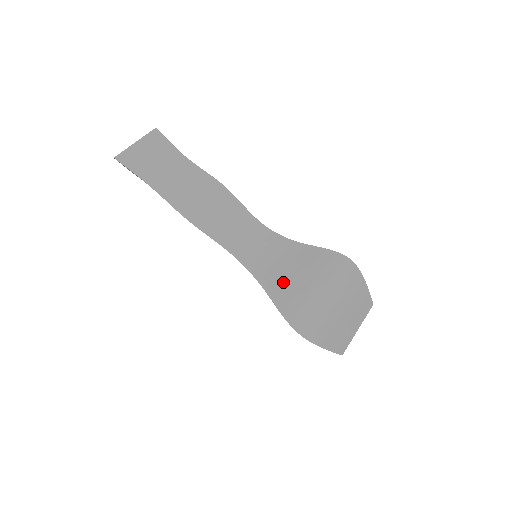
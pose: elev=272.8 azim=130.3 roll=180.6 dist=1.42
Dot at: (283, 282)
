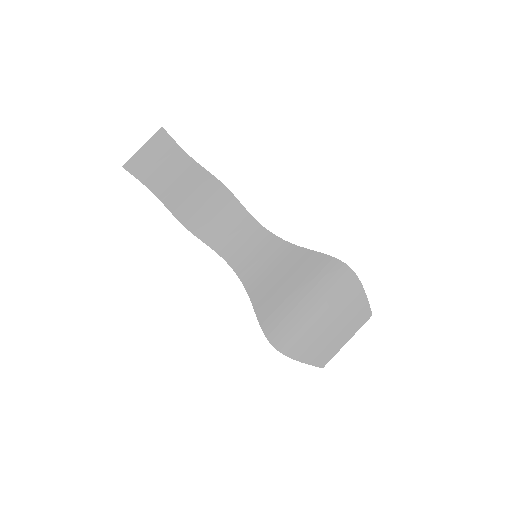
Dot at: (269, 291)
